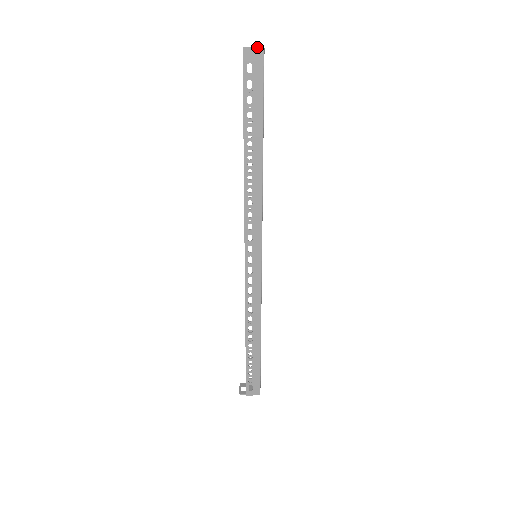
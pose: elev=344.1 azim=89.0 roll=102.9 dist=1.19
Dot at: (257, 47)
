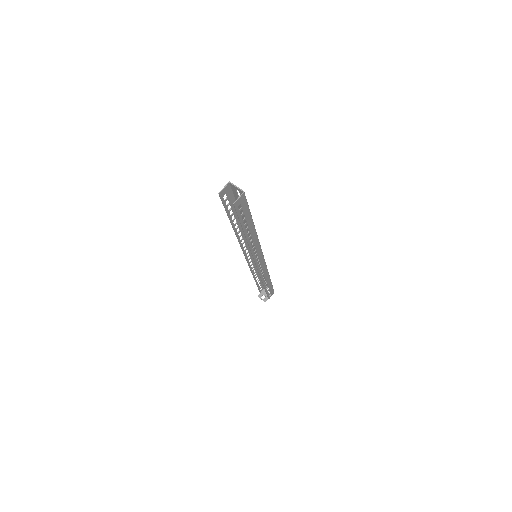
Dot at: (226, 186)
